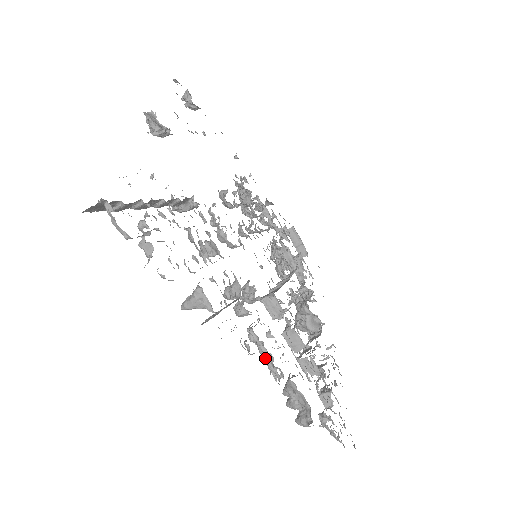
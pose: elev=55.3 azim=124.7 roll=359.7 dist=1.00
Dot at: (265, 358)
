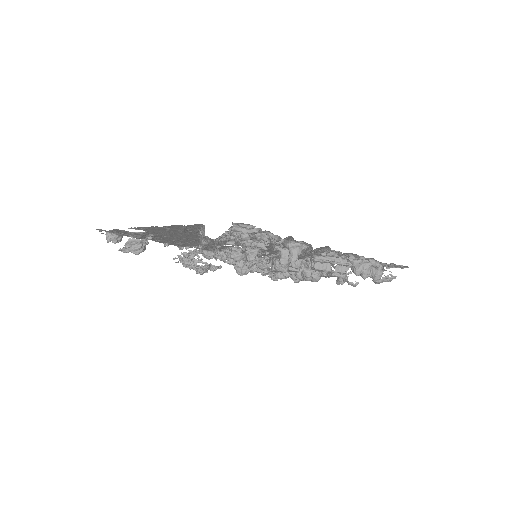
Dot at: (336, 262)
